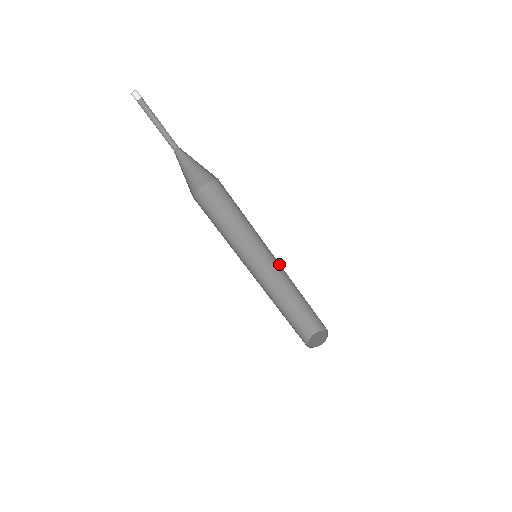
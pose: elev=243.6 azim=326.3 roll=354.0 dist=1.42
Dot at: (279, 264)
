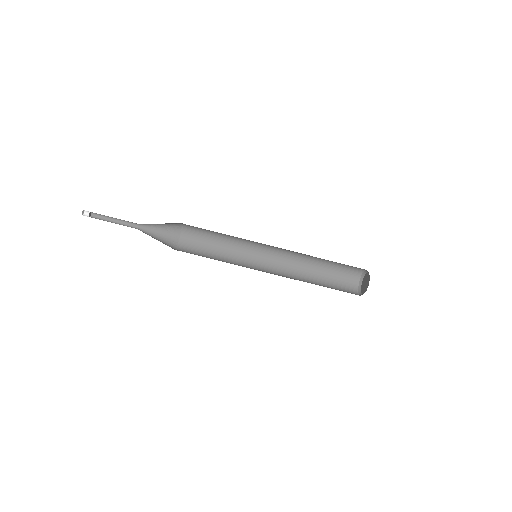
Dot at: occluded
